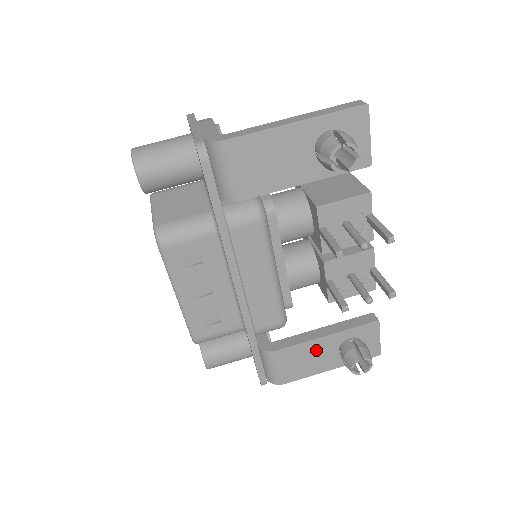
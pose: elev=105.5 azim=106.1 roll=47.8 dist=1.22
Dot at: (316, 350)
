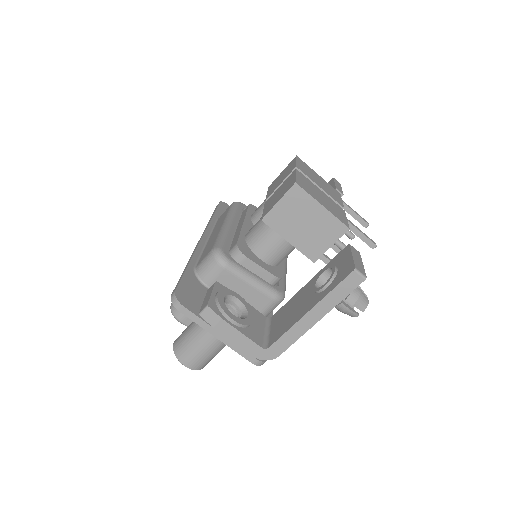
Dot at: occluded
